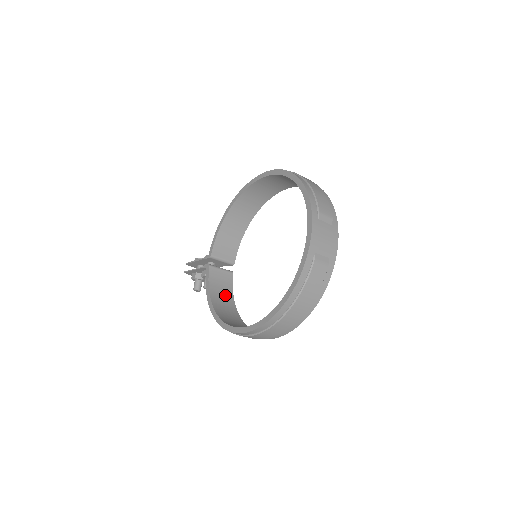
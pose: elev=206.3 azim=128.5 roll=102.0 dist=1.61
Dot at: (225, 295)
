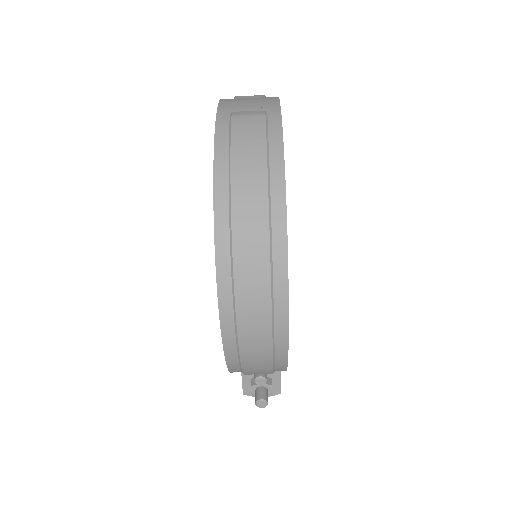
Dot at: occluded
